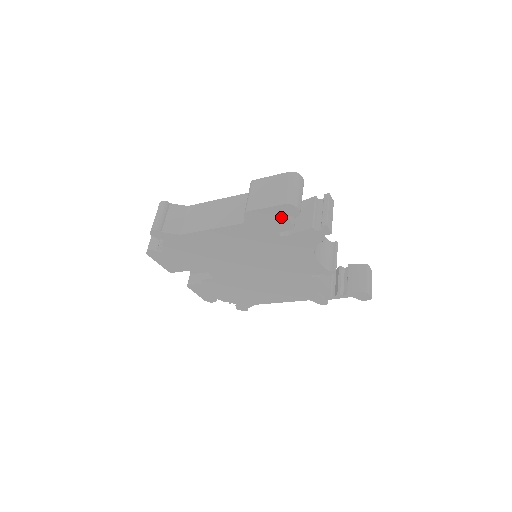
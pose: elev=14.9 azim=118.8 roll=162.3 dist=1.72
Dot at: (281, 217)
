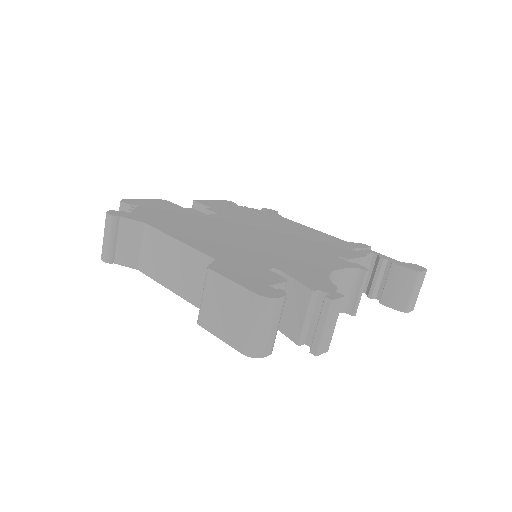
Dot at: occluded
